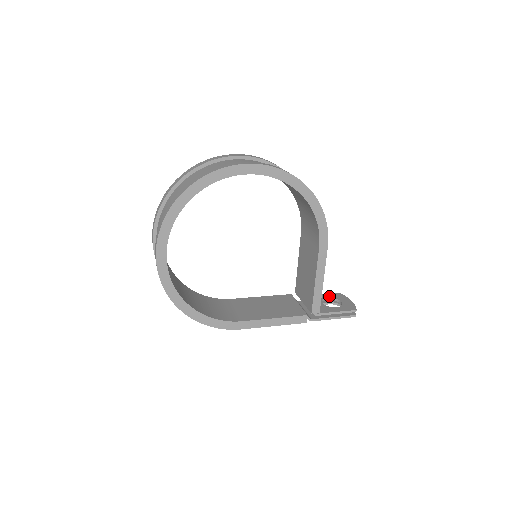
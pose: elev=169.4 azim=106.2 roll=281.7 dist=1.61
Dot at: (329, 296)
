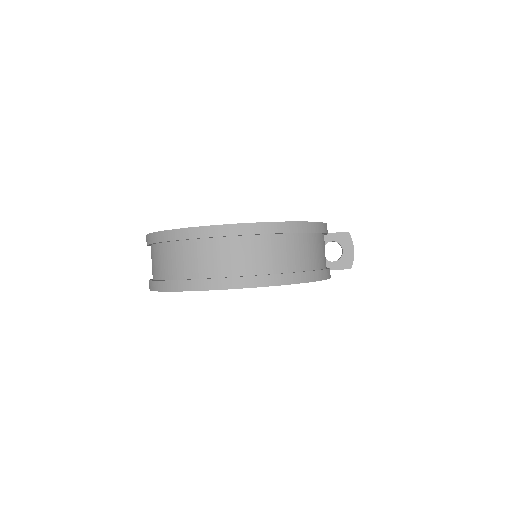
Dot at: (335, 239)
